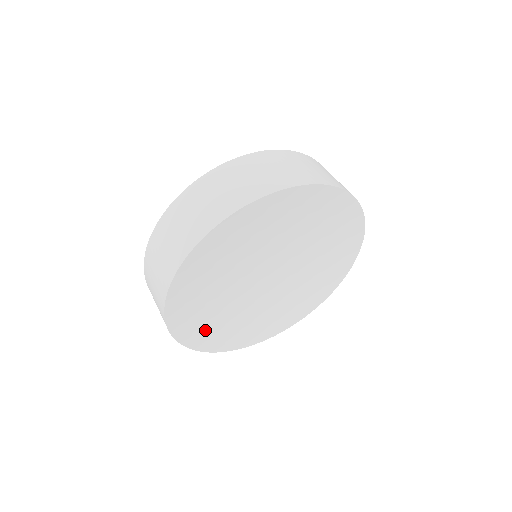
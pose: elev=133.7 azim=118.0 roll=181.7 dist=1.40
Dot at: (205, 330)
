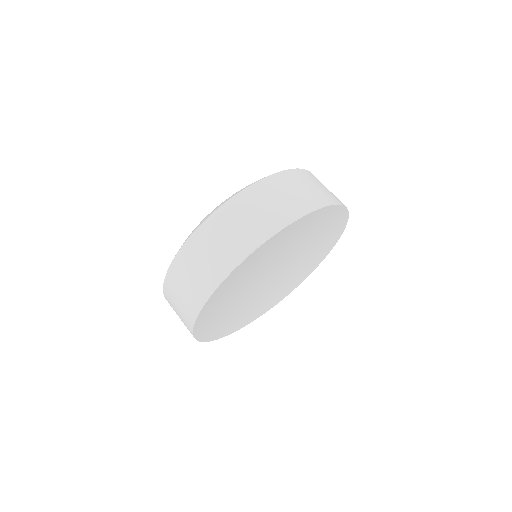
Dot at: (218, 326)
